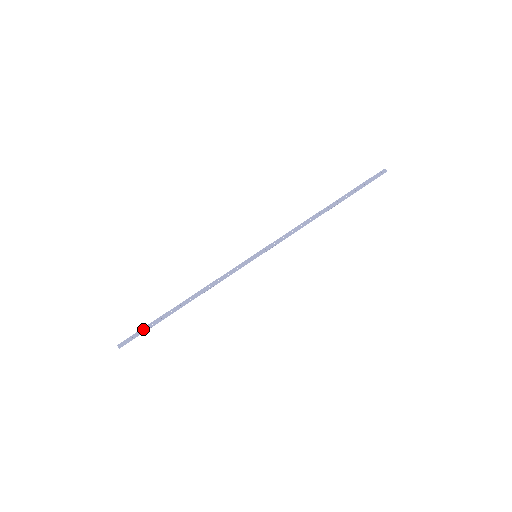
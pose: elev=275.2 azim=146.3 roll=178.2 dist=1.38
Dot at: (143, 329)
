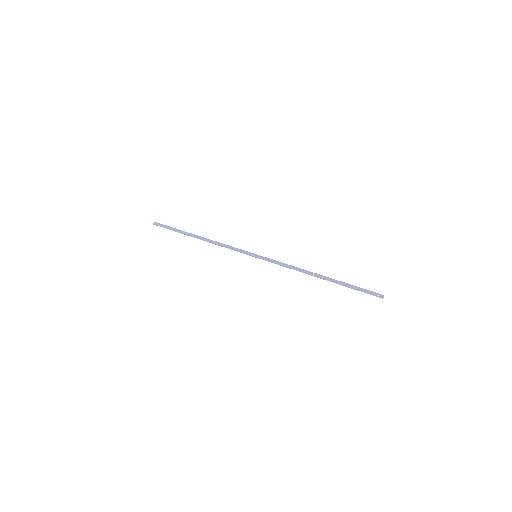
Dot at: (171, 227)
